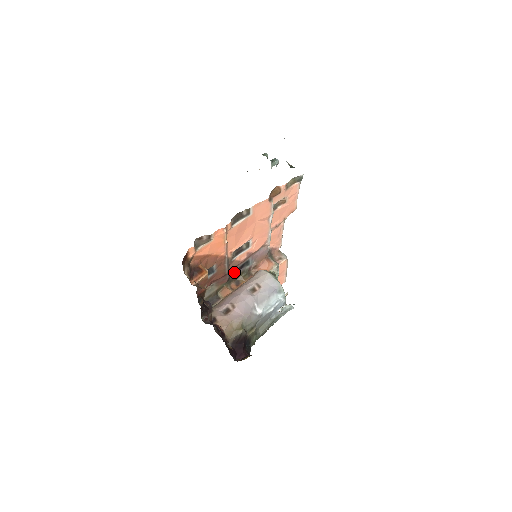
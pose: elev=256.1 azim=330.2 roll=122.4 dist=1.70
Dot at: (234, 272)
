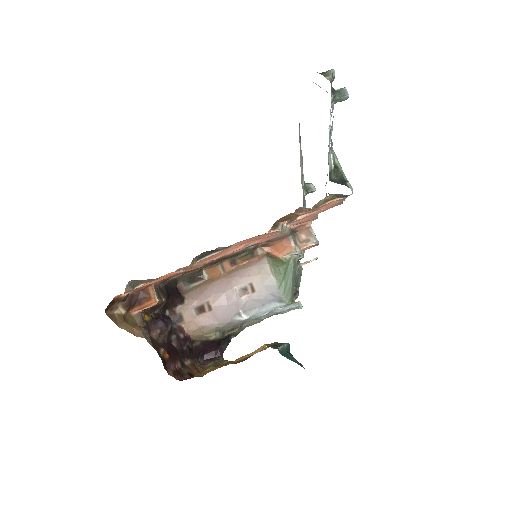
Dot at: occluded
